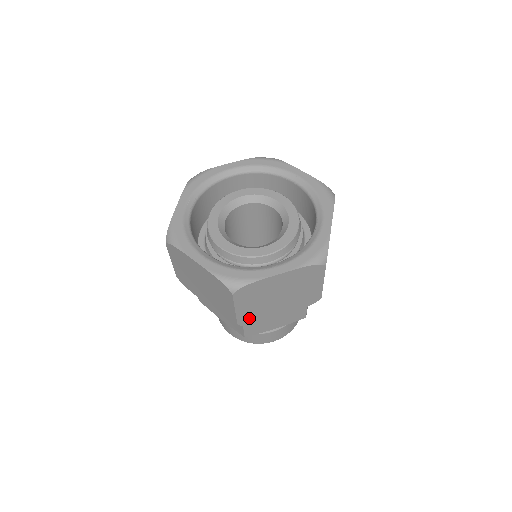
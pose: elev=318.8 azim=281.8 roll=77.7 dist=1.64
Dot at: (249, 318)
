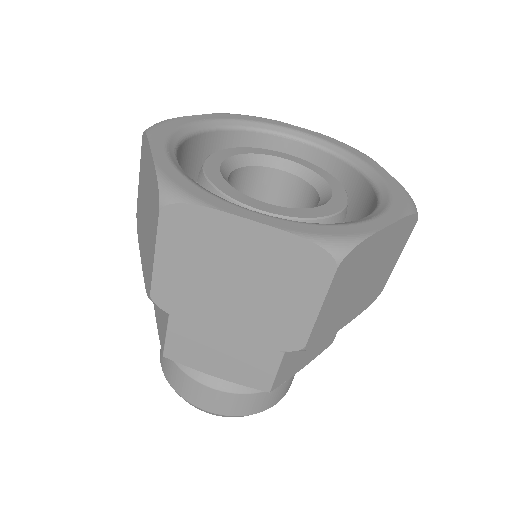
Dot at: (320, 331)
